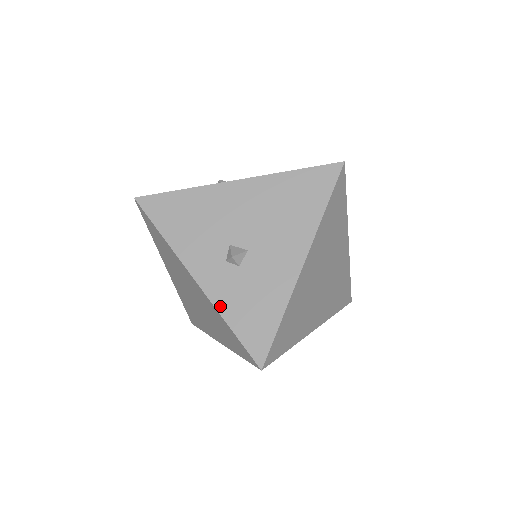
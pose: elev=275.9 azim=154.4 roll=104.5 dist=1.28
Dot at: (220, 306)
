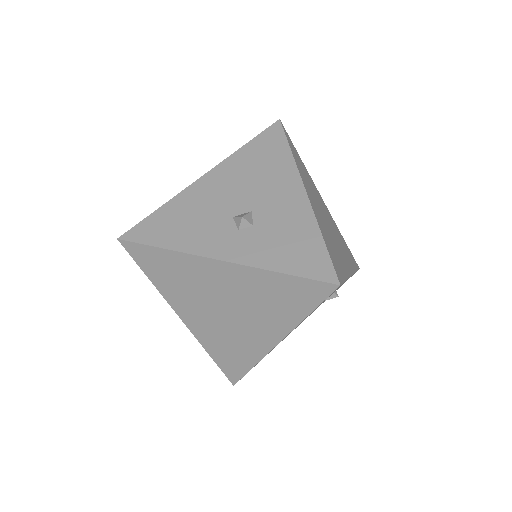
Dot at: (260, 264)
